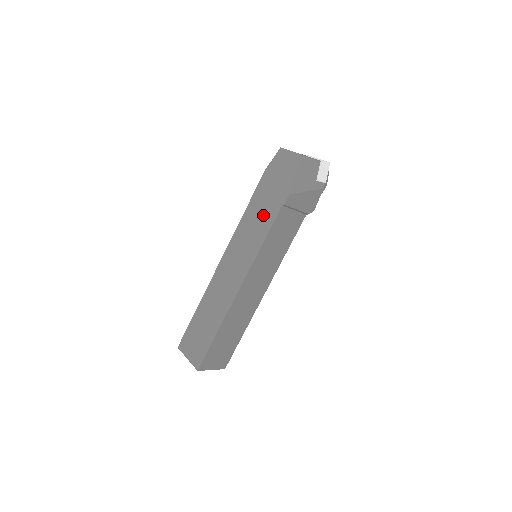
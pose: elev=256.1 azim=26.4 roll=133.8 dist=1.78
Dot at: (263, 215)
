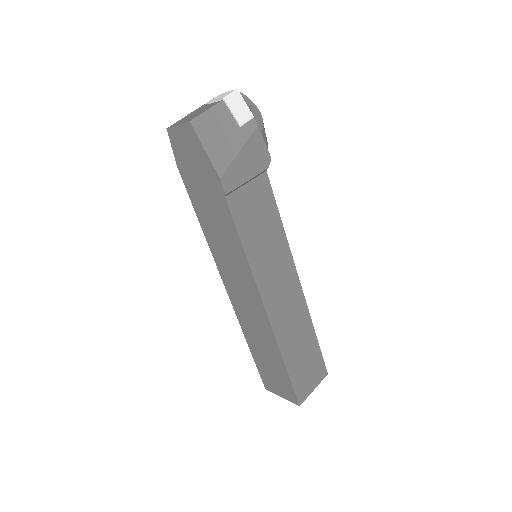
Dot at: (218, 220)
